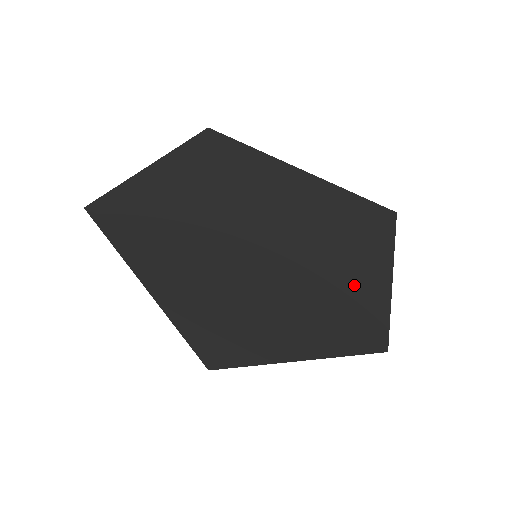
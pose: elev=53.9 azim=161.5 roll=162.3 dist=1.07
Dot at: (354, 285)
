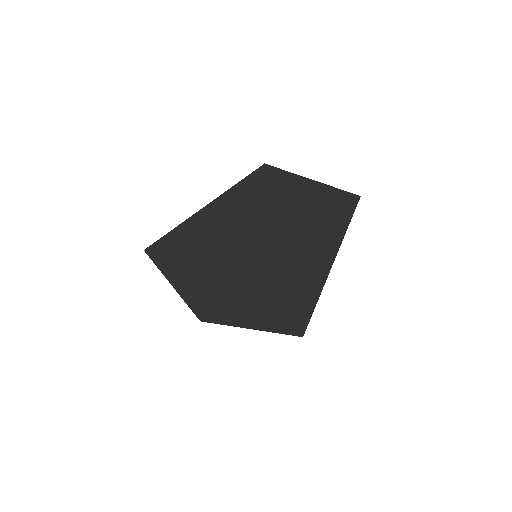
Dot at: (312, 200)
